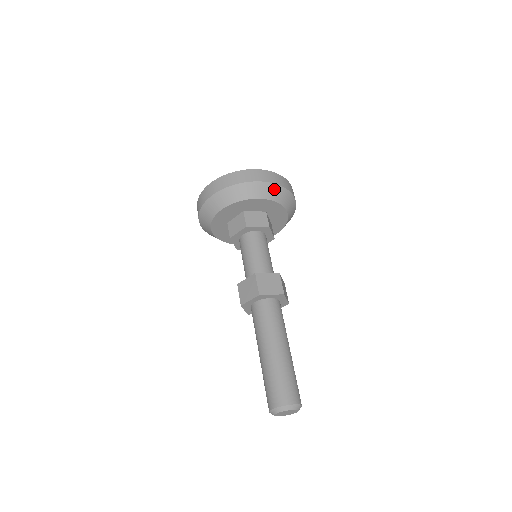
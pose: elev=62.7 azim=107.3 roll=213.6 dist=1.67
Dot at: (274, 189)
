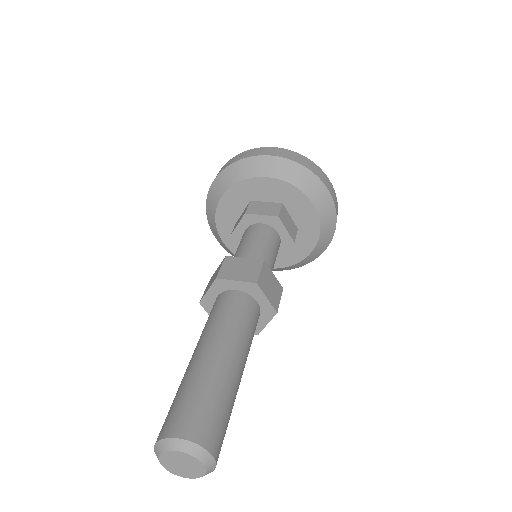
Dot at: (288, 166)
